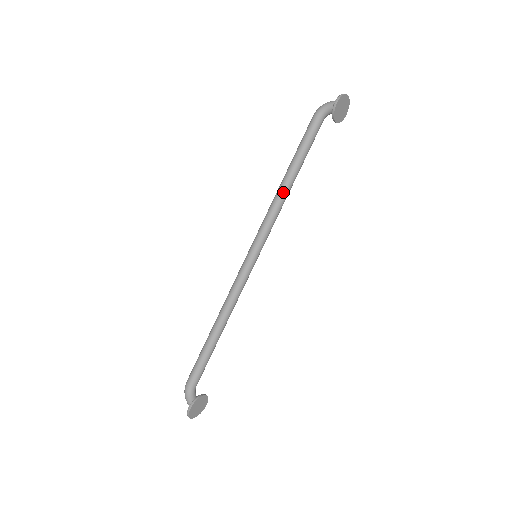
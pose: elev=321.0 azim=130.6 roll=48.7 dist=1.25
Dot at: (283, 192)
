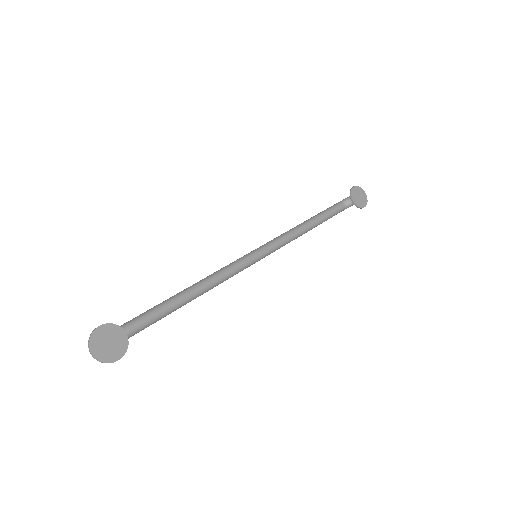
Dot at: (298, 226)
